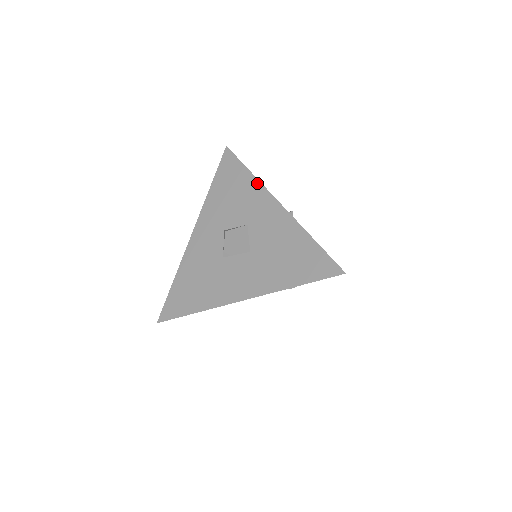
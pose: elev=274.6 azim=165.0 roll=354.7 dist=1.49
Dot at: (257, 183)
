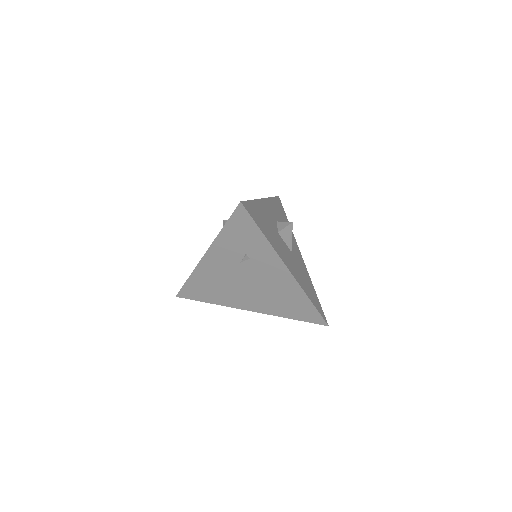
Dot at: occluded
